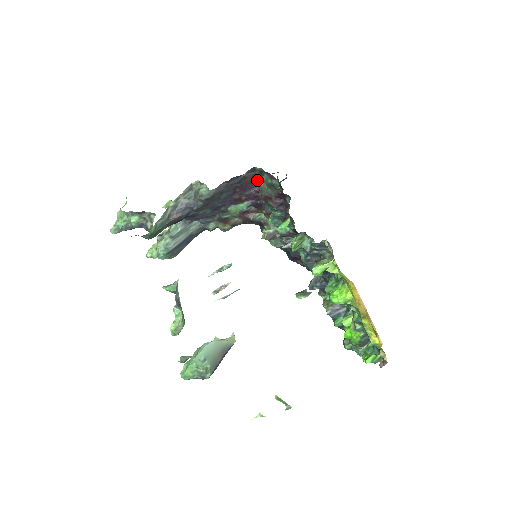
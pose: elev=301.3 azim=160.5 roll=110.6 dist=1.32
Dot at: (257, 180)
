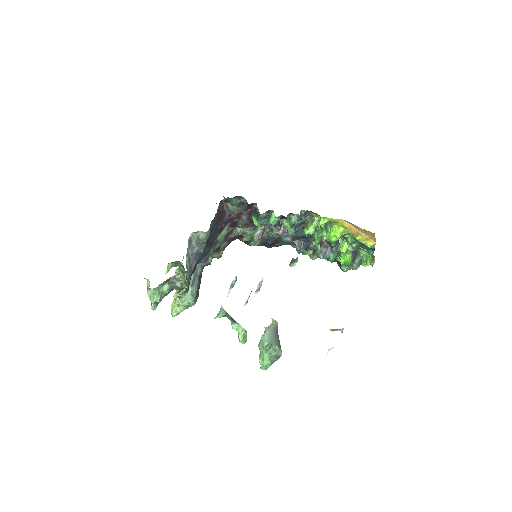
Dot at: (225, 208)
